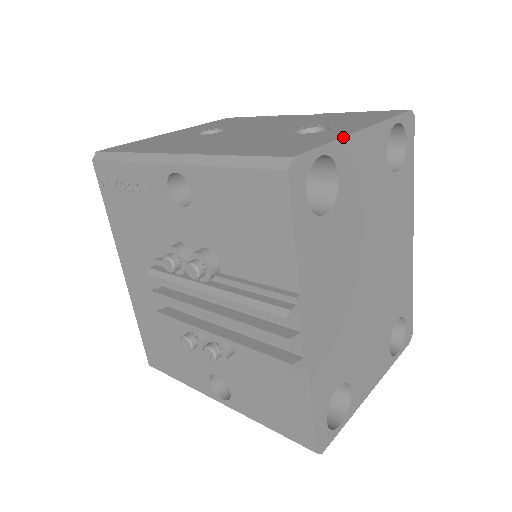
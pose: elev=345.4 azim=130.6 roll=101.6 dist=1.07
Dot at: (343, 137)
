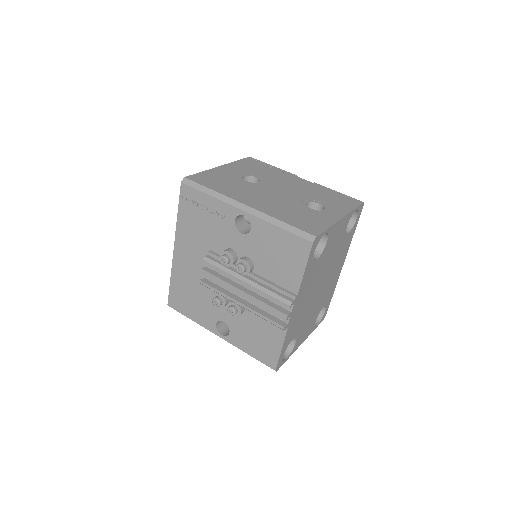
Dot at: (335, 223)
